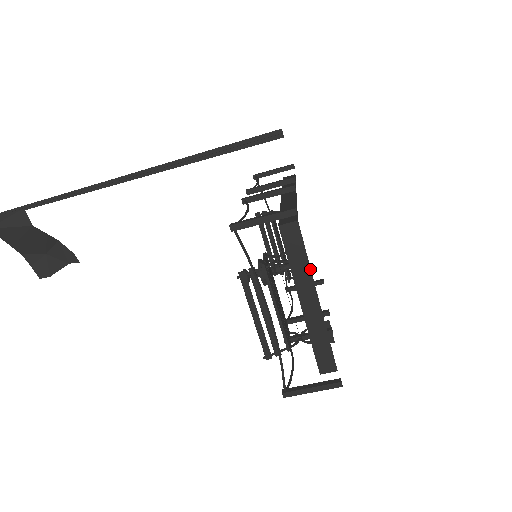
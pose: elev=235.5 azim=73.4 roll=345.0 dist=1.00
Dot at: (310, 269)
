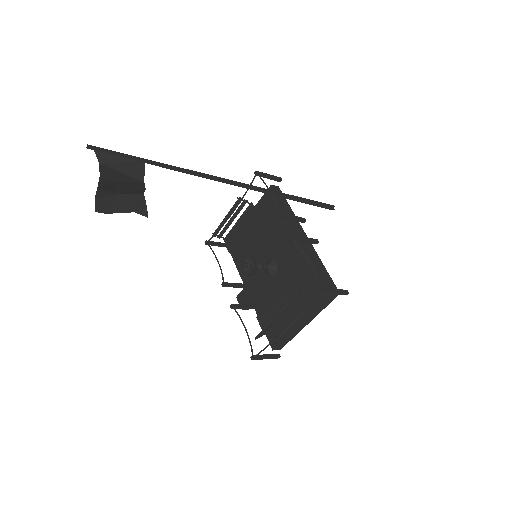
Dot at: occluded
